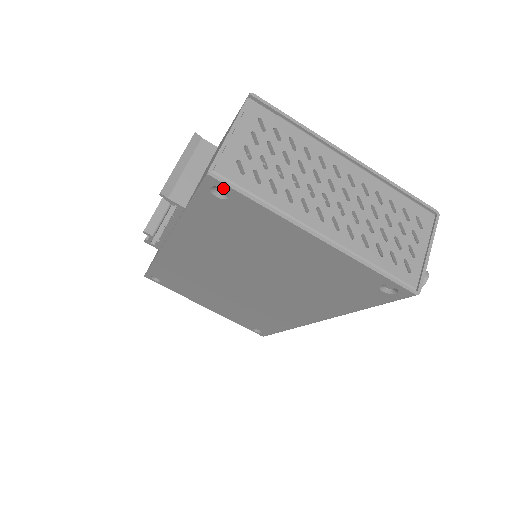
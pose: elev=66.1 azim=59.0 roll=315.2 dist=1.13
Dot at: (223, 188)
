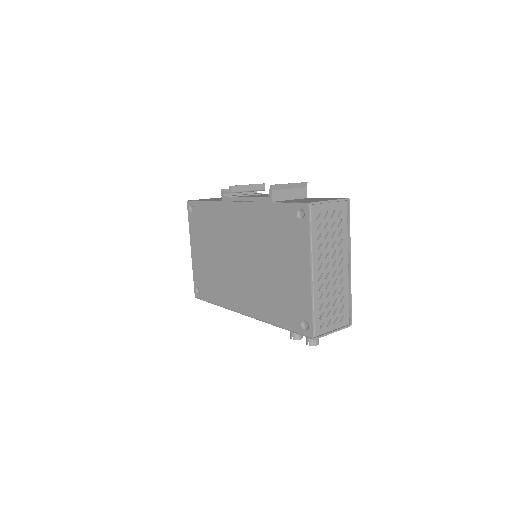
Dot at: (305, 214)
